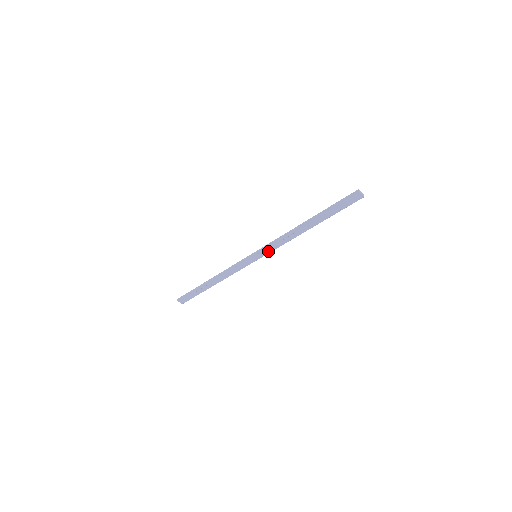
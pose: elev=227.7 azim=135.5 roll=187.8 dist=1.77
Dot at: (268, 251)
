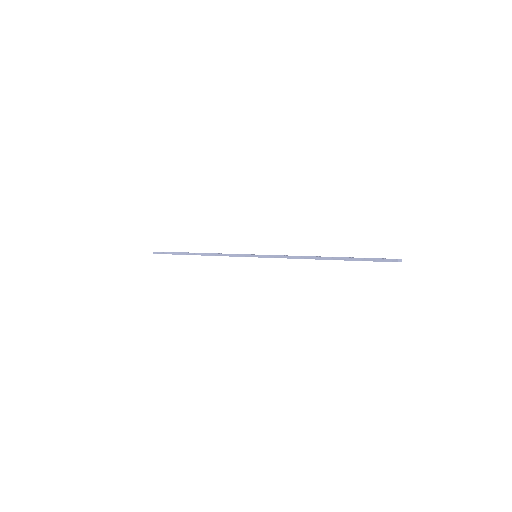
Dot at: occluded
